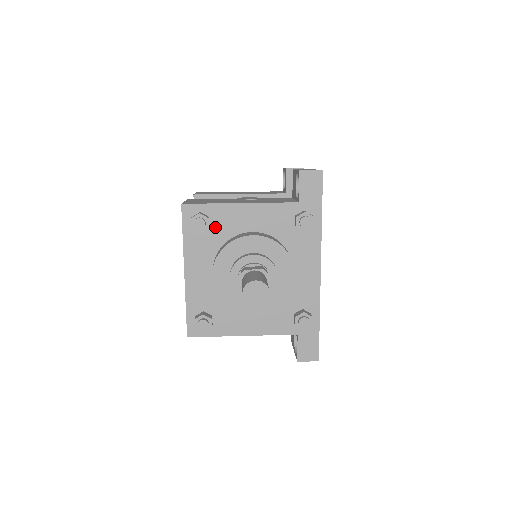
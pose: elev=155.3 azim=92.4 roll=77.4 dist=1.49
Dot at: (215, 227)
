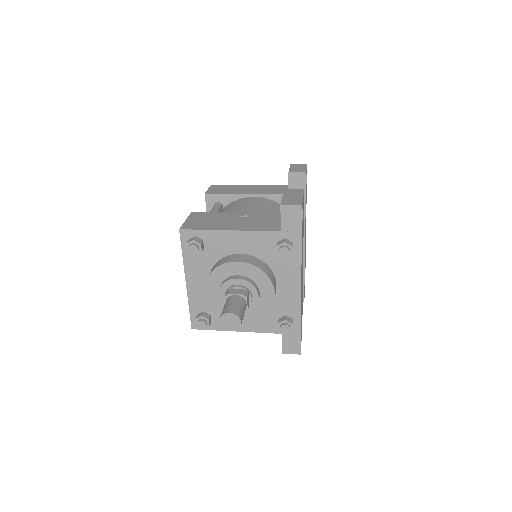
Dot at: (209, 248)
